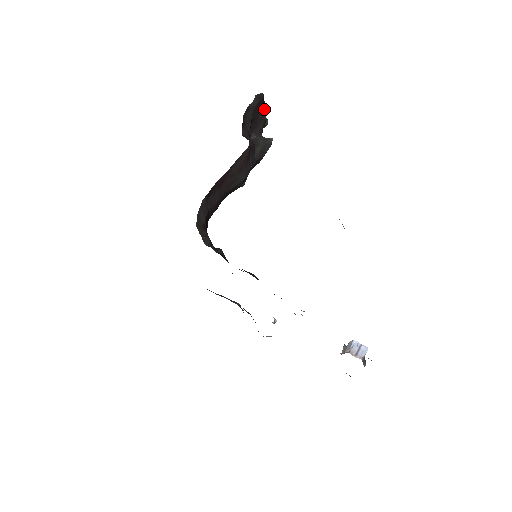
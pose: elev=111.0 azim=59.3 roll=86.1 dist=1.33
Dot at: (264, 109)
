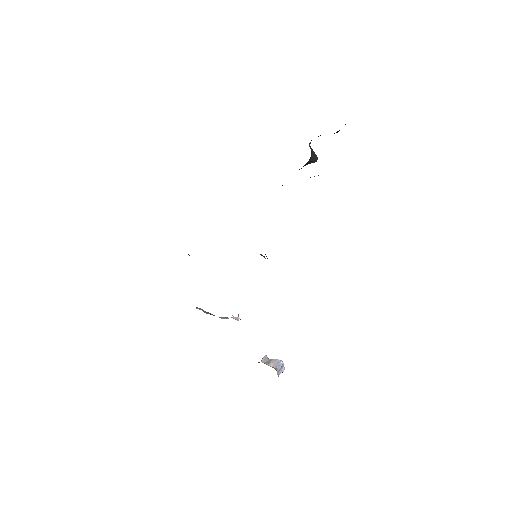
Dot at: occluded
